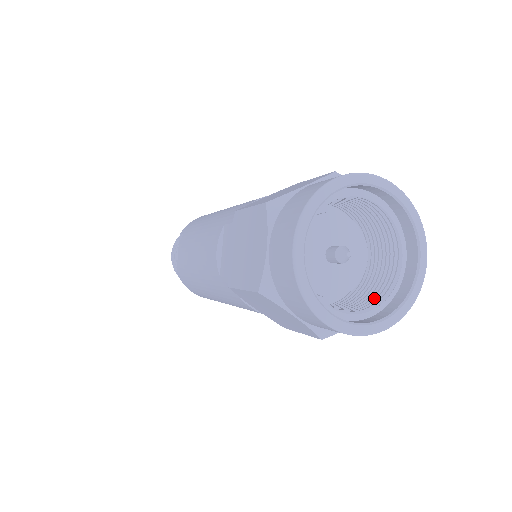
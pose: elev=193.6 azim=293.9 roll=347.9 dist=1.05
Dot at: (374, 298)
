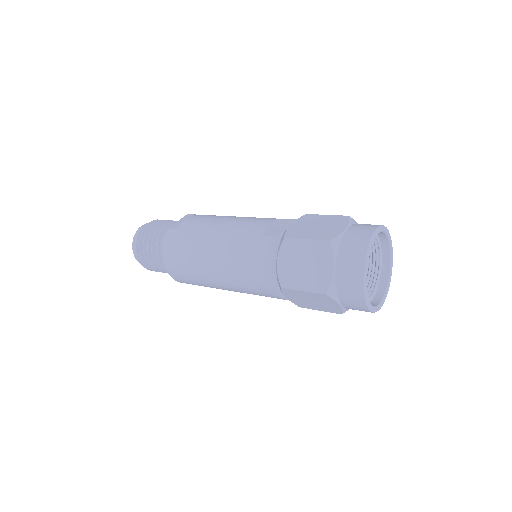
Dot at: occluded
